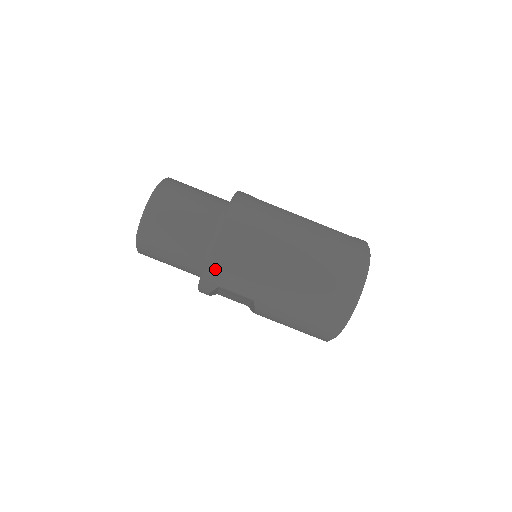
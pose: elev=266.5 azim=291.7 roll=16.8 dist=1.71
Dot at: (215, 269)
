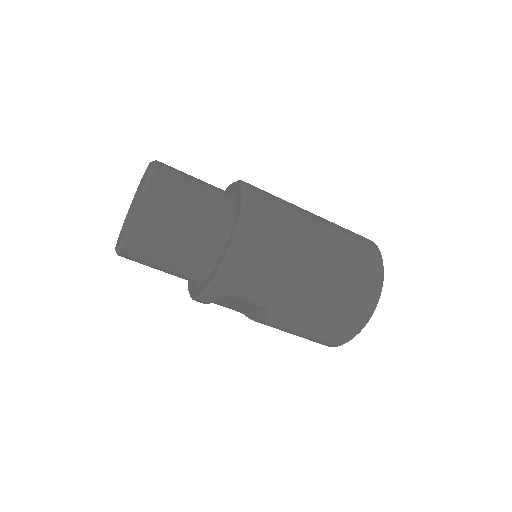
Dot at: (231, 275)
